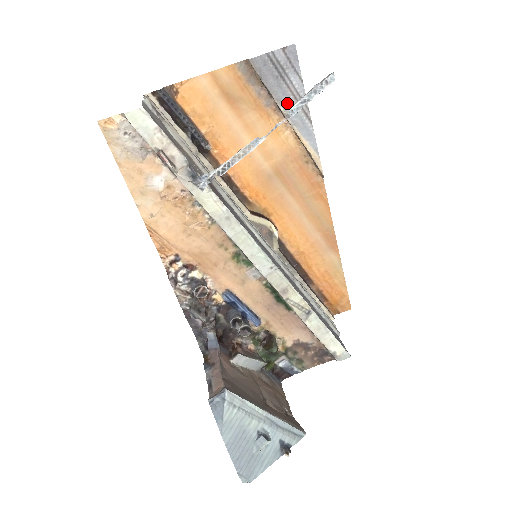
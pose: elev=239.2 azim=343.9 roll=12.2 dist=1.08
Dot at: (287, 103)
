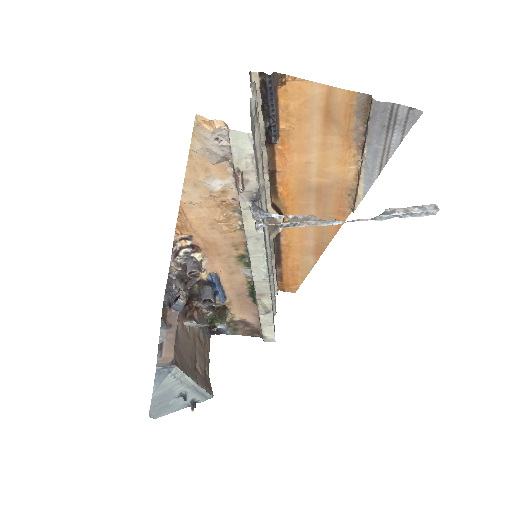
Dot at: (374, 150)
